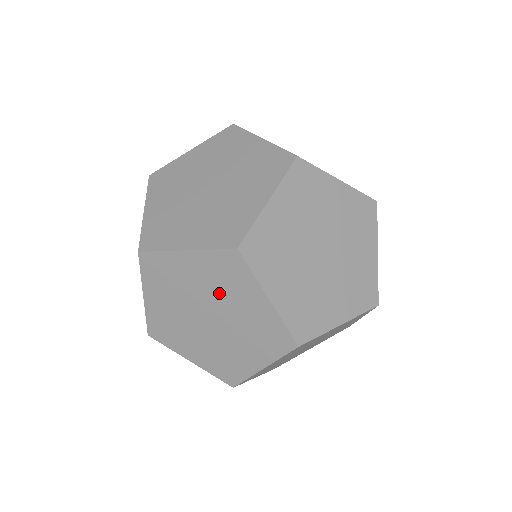
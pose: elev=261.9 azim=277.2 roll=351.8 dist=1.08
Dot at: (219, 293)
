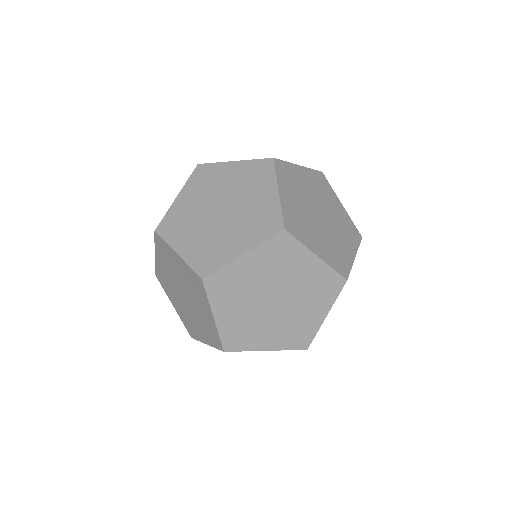
Dot at: (190, 290)
